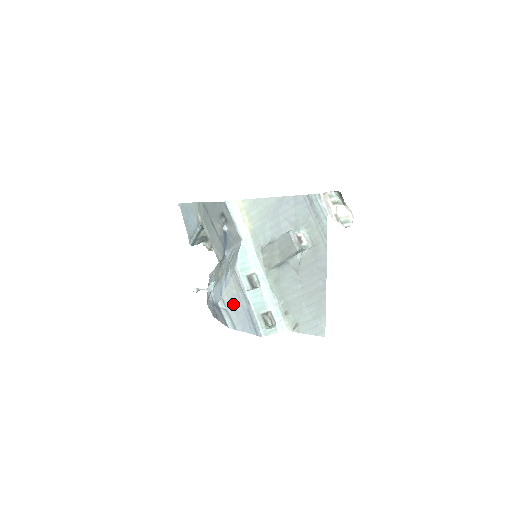
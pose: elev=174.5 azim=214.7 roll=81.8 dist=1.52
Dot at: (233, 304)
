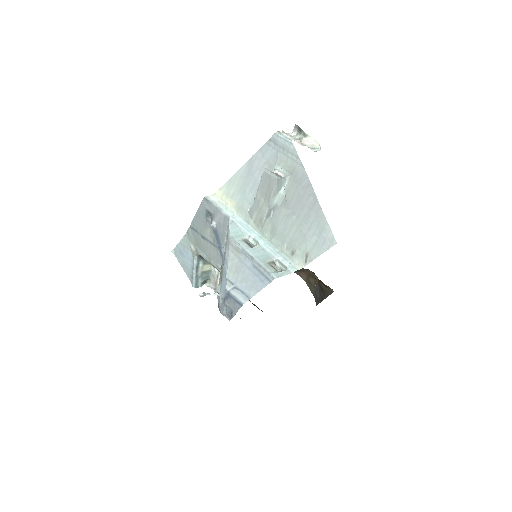
Dot at: (239, 274)
